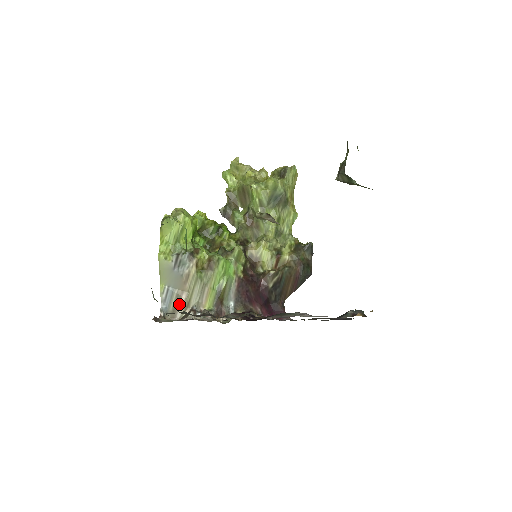
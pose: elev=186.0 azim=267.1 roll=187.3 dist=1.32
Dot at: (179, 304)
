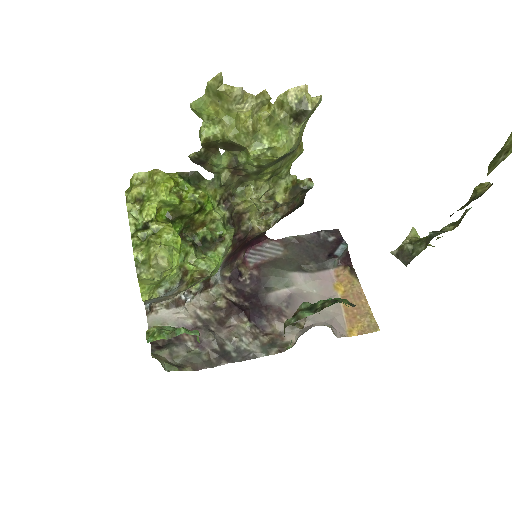
Dot at: (165, 299)
